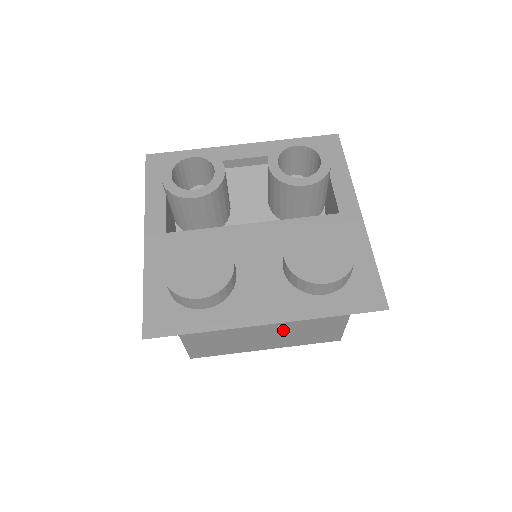
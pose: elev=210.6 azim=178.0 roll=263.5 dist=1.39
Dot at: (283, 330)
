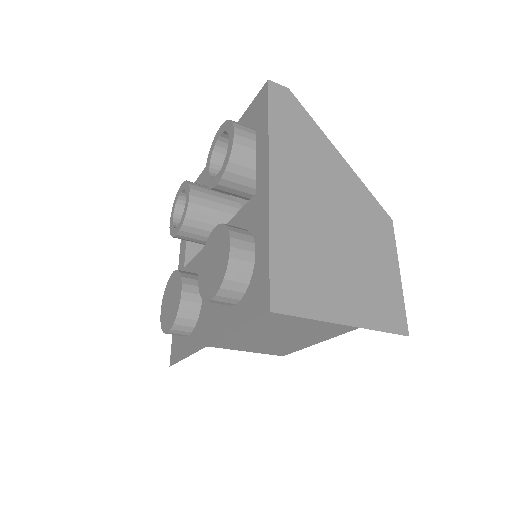
Dot at: (292, 328)
